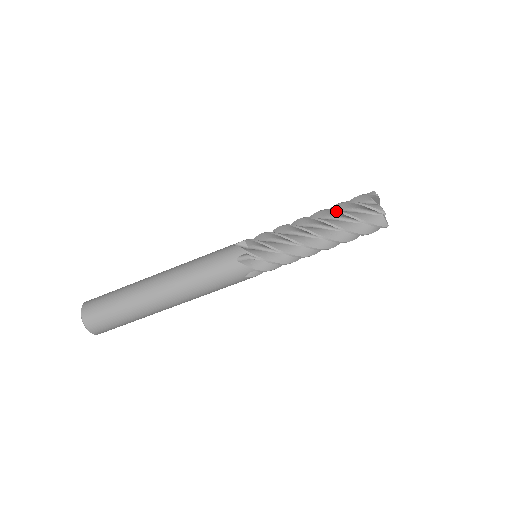
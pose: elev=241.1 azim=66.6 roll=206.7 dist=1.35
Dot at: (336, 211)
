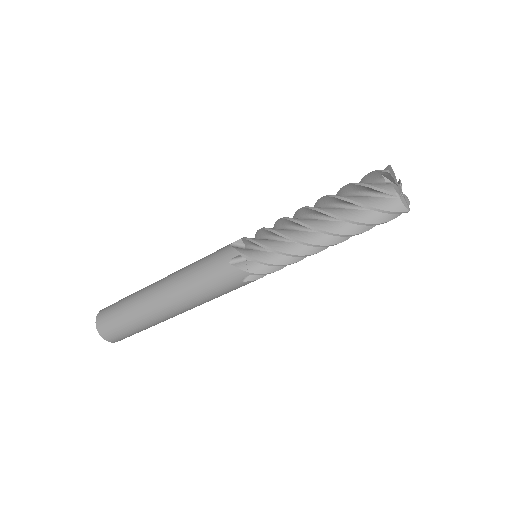
Dot at: (337, 197)
